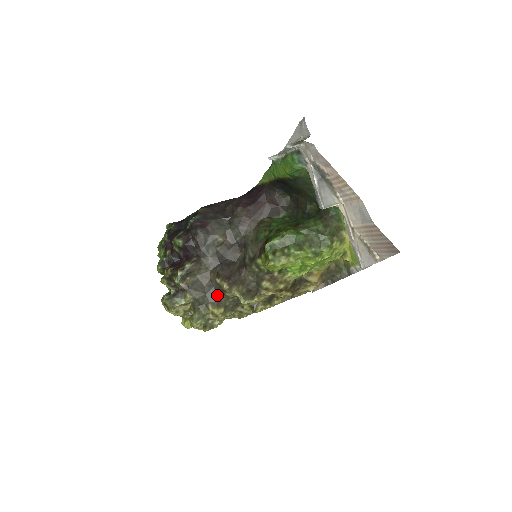
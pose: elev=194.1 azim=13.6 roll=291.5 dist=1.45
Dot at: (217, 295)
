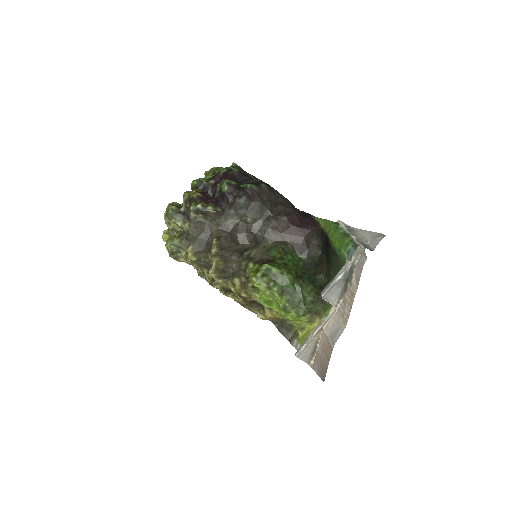
Dot at: (203, 247)
